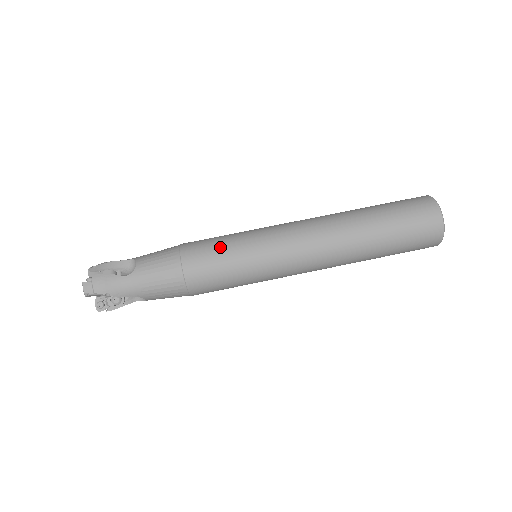
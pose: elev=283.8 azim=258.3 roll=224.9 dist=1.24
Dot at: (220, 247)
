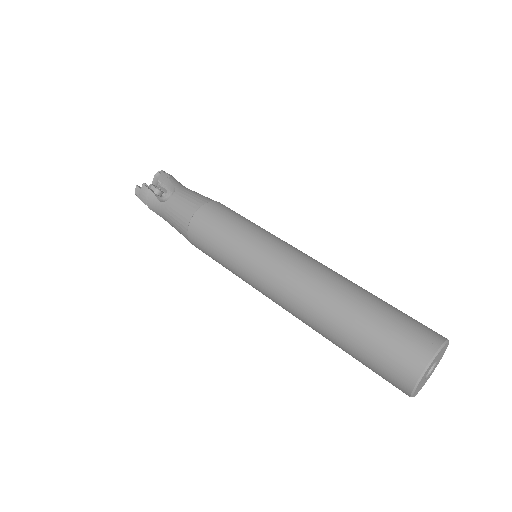
Dot at: (219, 232)
